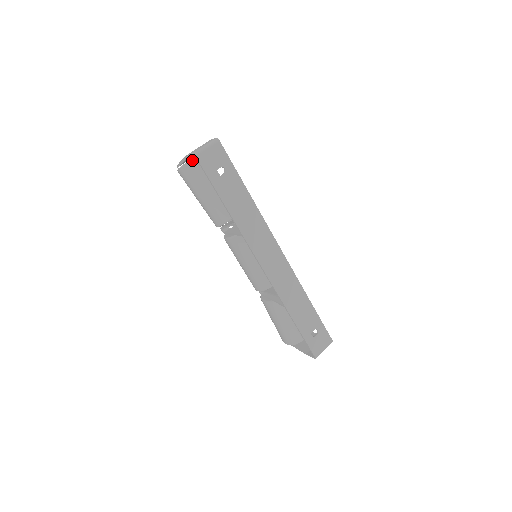
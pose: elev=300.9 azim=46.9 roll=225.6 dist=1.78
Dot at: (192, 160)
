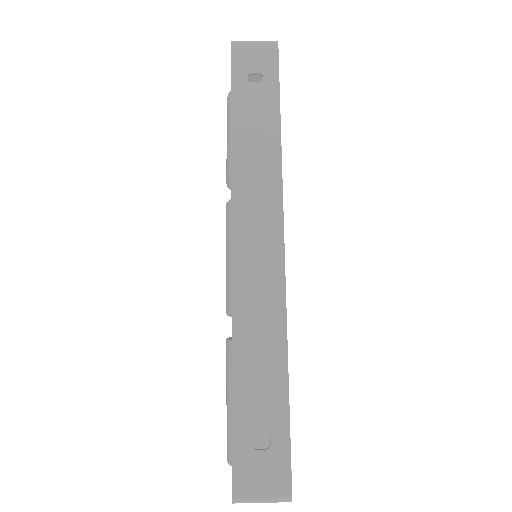
Dot at: occluded
